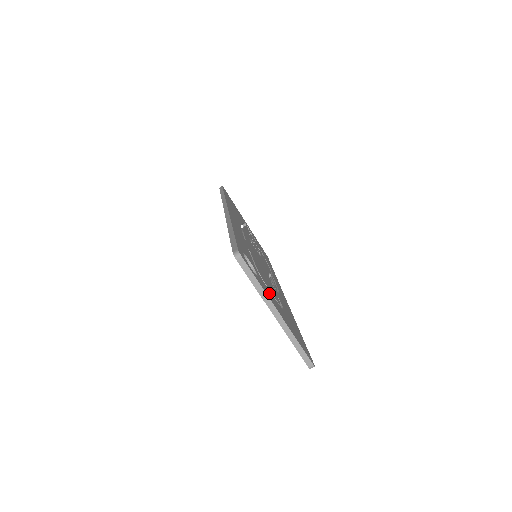
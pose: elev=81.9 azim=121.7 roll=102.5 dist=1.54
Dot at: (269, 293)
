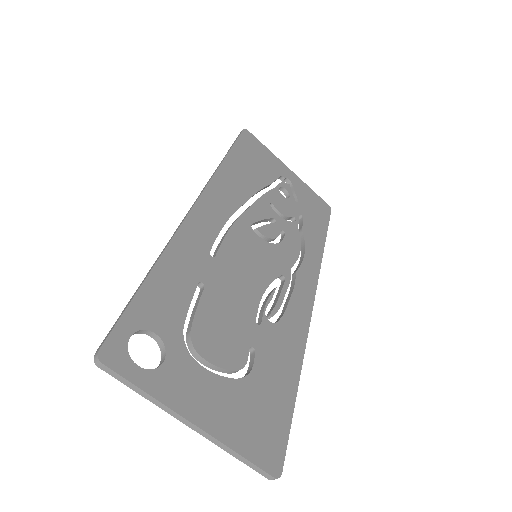
Dot at: (191, 380)
